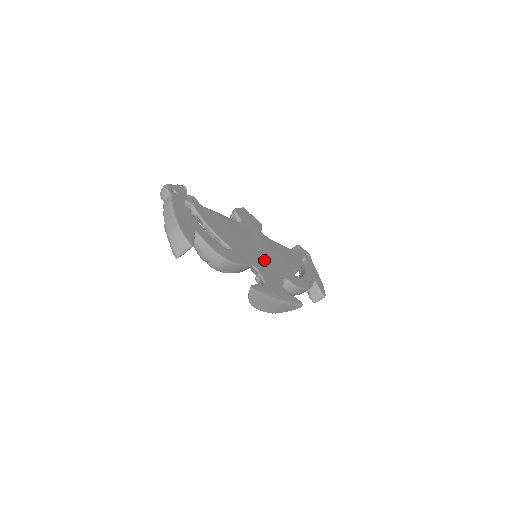
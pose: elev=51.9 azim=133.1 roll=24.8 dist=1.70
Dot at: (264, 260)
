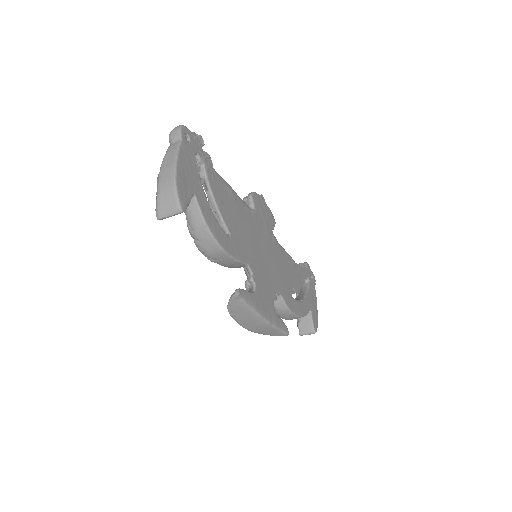
Dot at: (264, 264)
